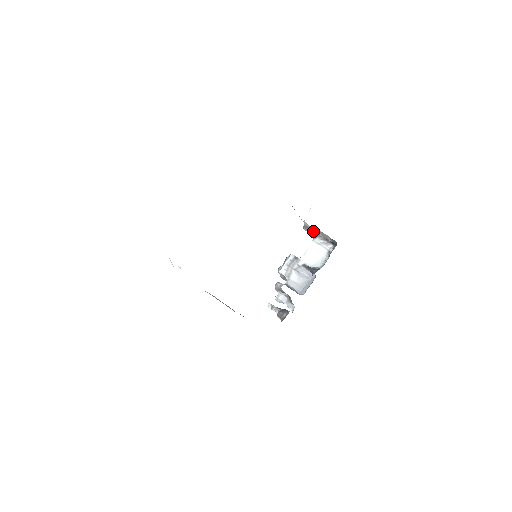
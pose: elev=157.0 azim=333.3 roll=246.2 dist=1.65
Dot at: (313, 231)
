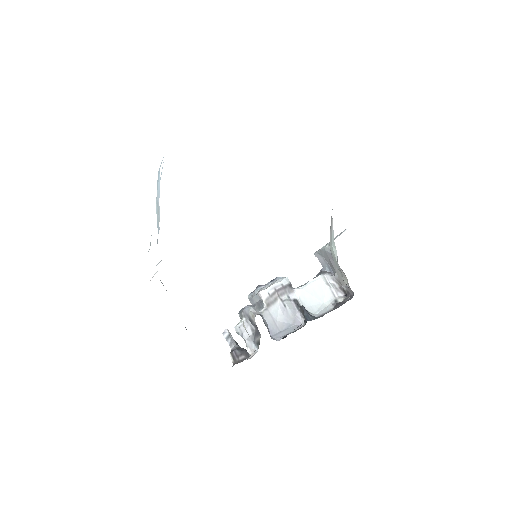
Dot at: (327, 263)
